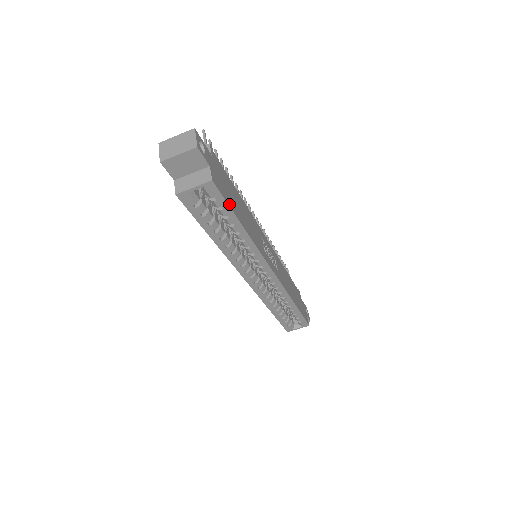
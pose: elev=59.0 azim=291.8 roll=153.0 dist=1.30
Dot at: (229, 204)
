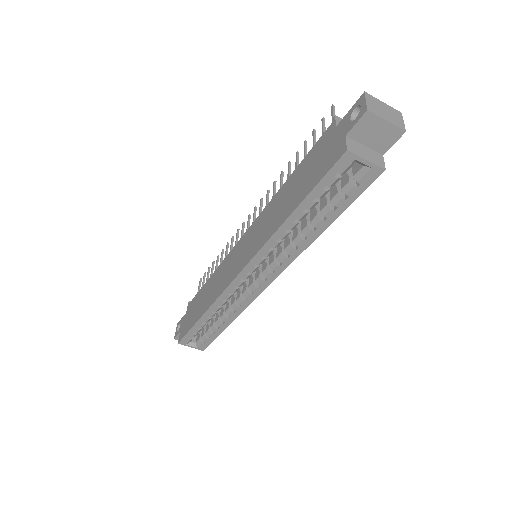
Dot at: (352, 200)
